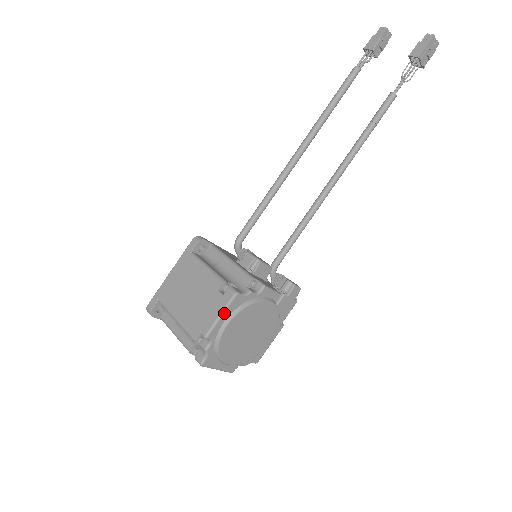
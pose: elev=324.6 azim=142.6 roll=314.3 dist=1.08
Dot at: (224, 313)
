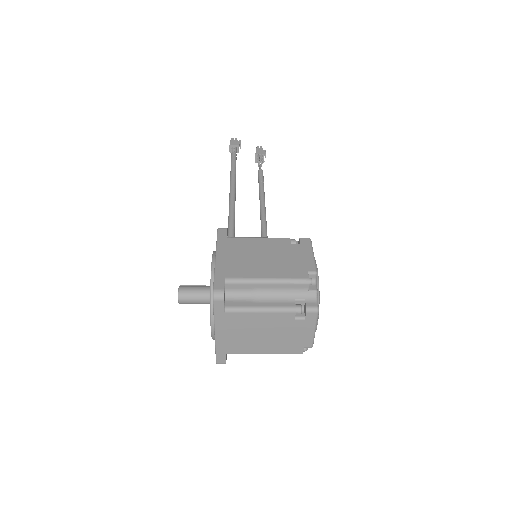
Dot at: (313, 253)
